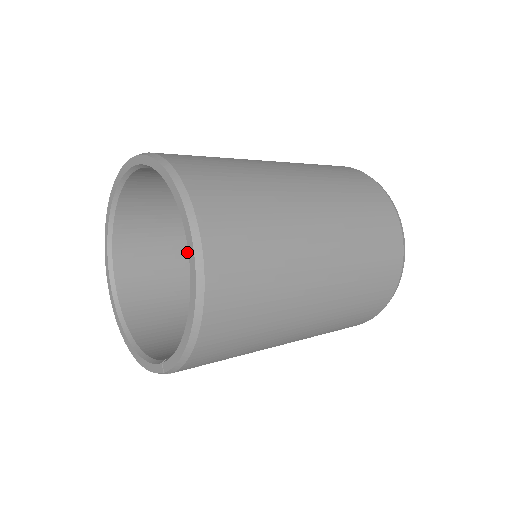
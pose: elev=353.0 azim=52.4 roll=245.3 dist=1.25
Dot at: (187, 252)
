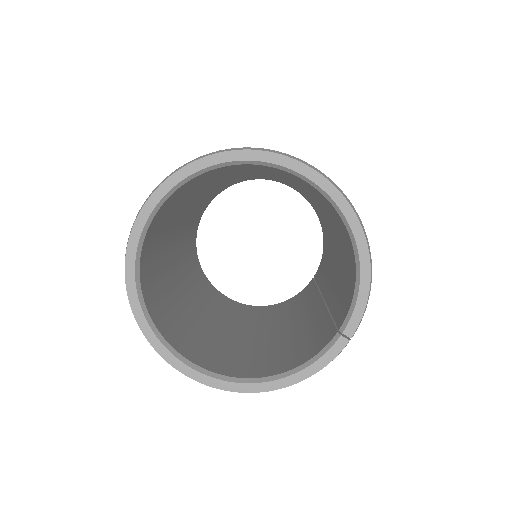
Dot at: (184, 309)
